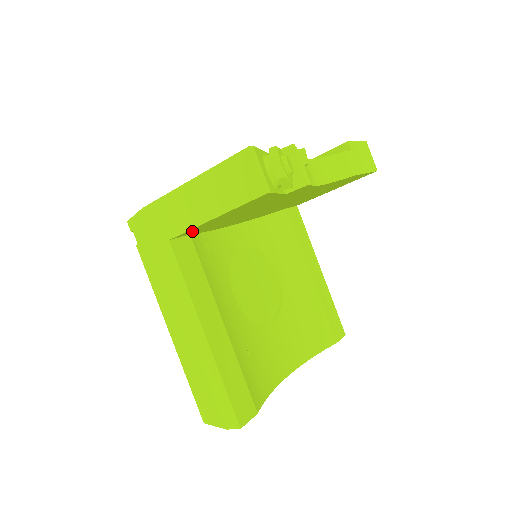
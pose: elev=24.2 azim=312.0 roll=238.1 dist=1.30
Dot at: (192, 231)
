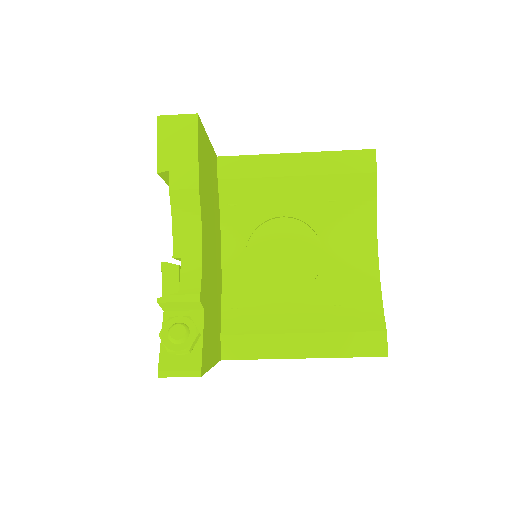
Dot at: (218, 348)
